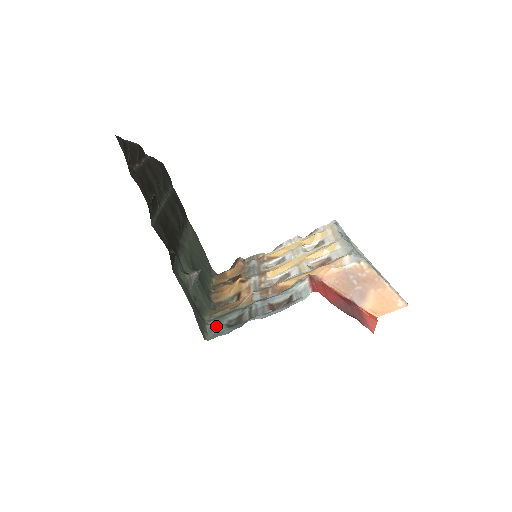
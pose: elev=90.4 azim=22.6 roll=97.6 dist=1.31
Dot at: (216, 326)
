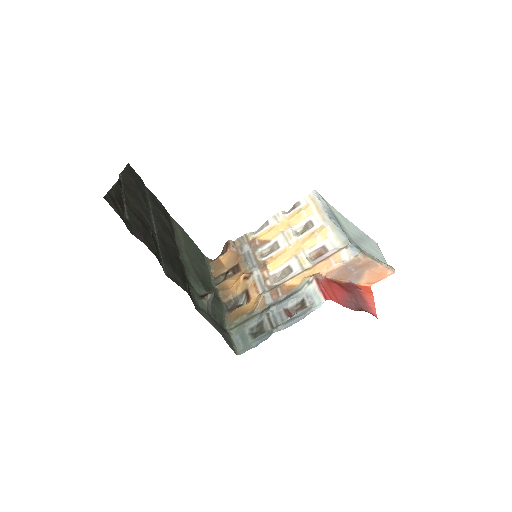
Dot at: (241, 337)
